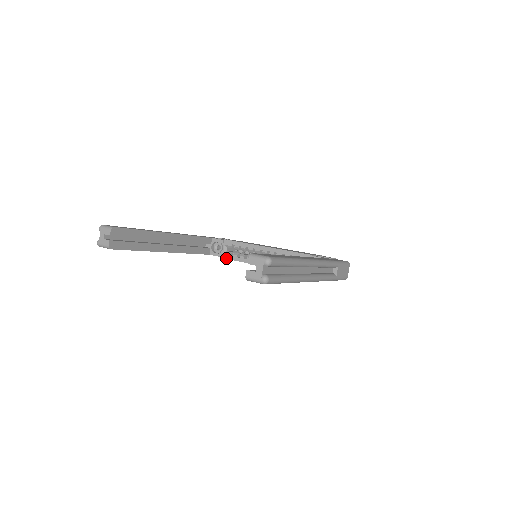
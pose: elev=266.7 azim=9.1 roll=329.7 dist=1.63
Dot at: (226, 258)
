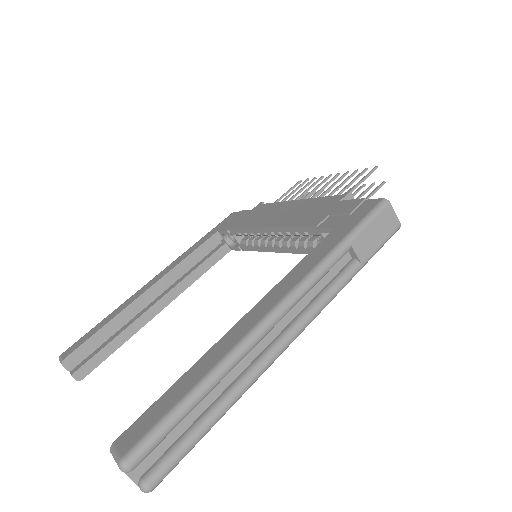
Dot at: (246, 250)
